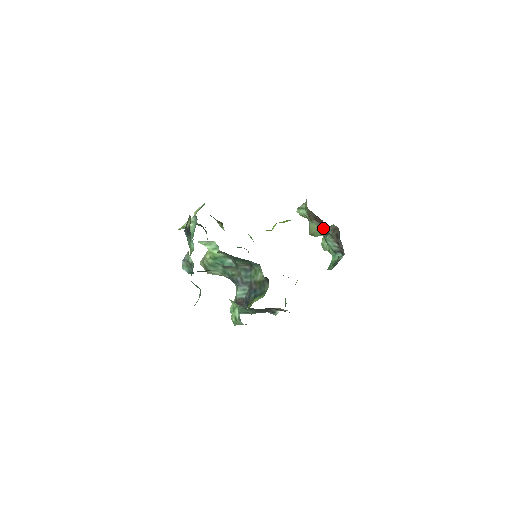
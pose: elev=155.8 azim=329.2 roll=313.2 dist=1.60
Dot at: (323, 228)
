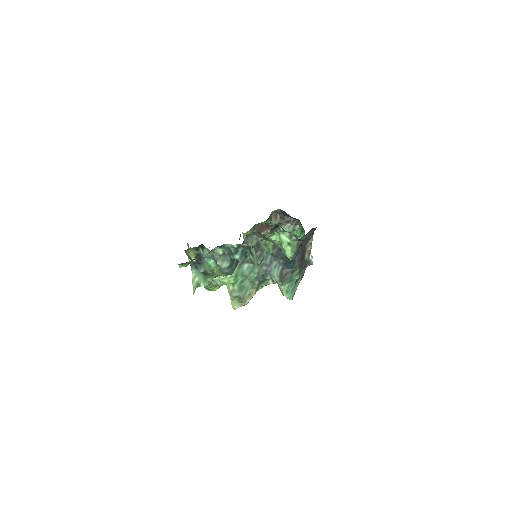
Dot at: occluded
